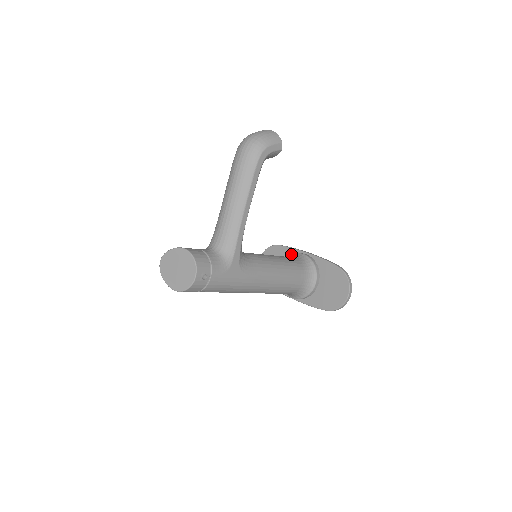
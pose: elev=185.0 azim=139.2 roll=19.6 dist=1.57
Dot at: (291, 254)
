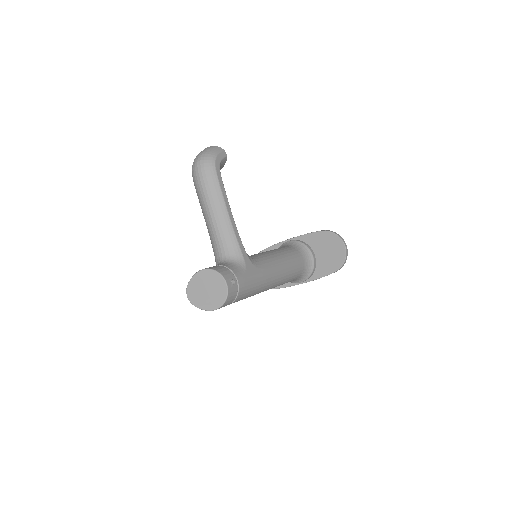
Dot at: occluded
